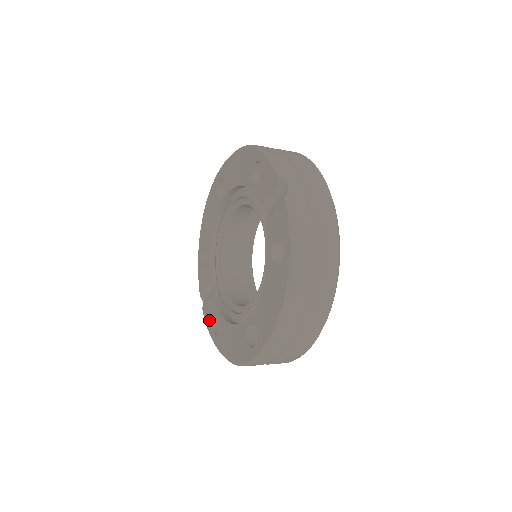
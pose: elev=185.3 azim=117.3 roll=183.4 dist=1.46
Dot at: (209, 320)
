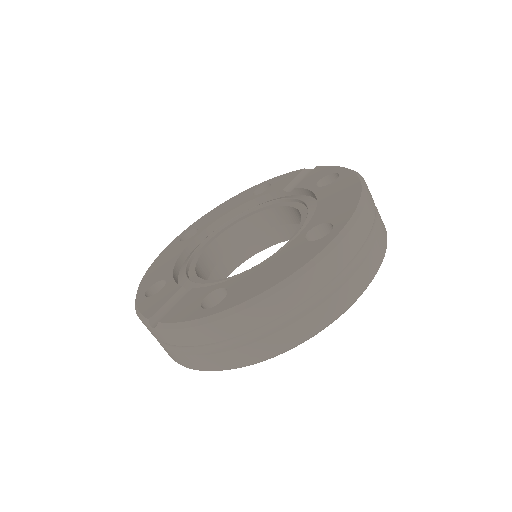
Dot at: (190, 310)
